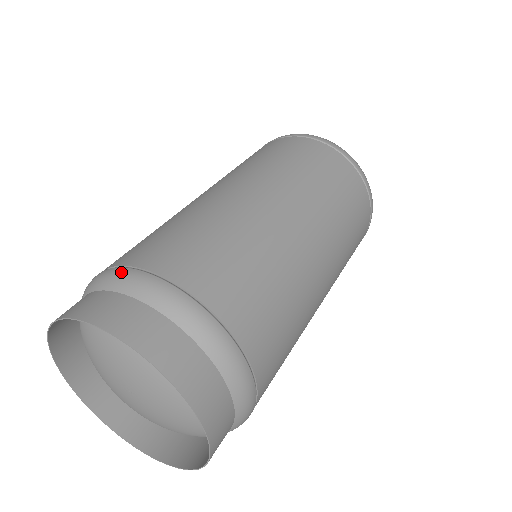
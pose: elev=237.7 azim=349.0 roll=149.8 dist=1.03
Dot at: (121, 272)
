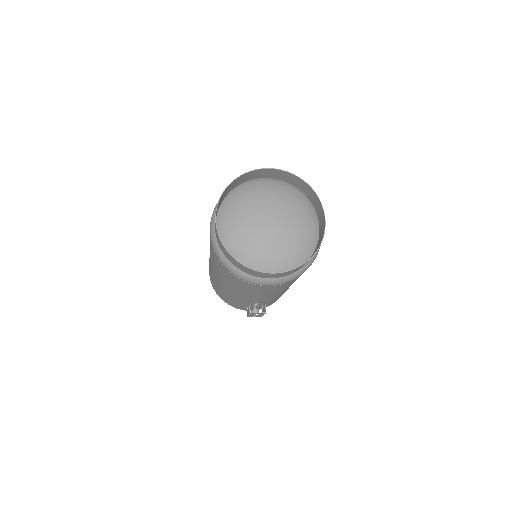
Dot at: occluded
